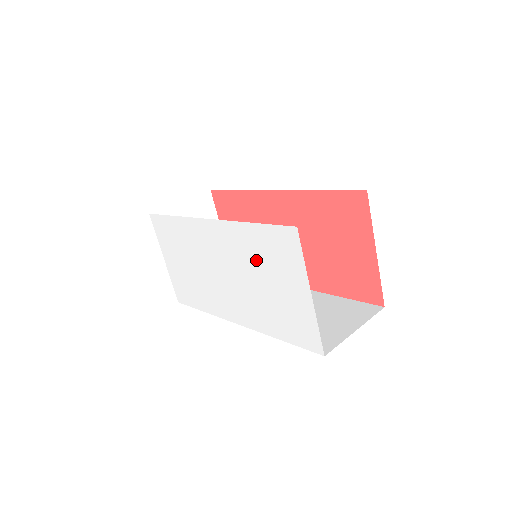
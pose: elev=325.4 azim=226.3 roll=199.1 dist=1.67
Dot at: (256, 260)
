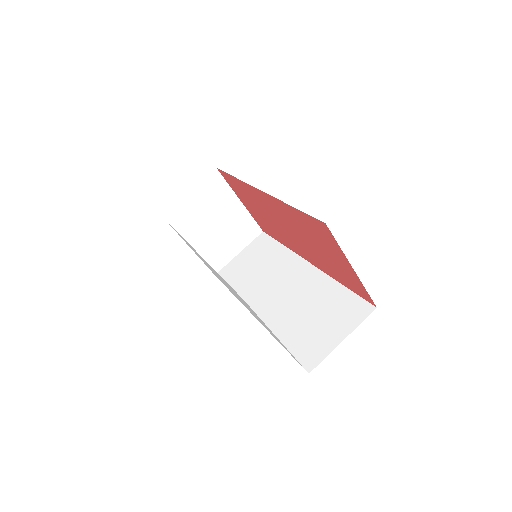
Dot at: (236, 294)
